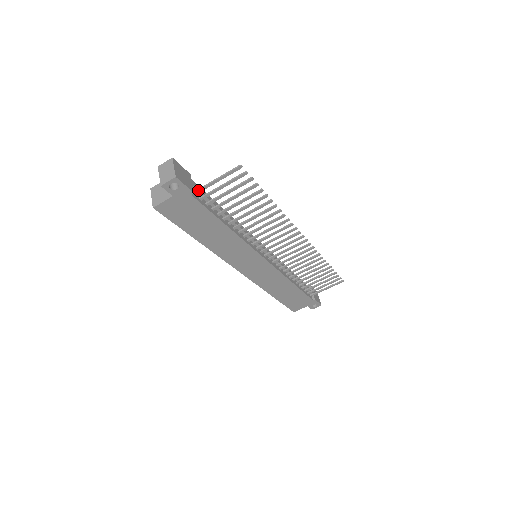
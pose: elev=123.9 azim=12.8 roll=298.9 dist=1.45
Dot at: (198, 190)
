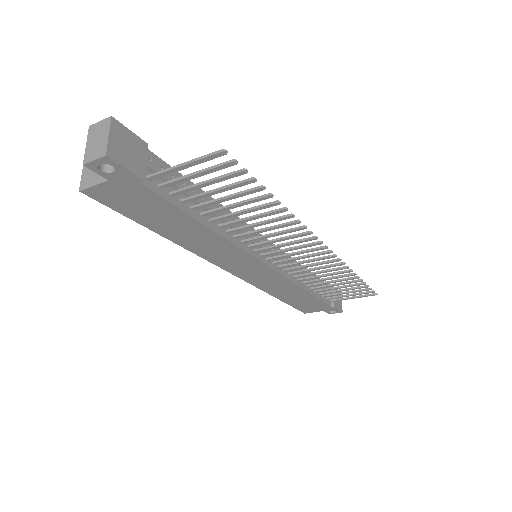
Dot at: (153, 175)
